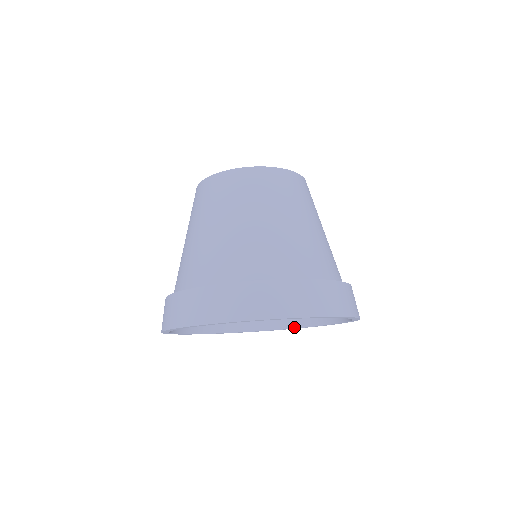
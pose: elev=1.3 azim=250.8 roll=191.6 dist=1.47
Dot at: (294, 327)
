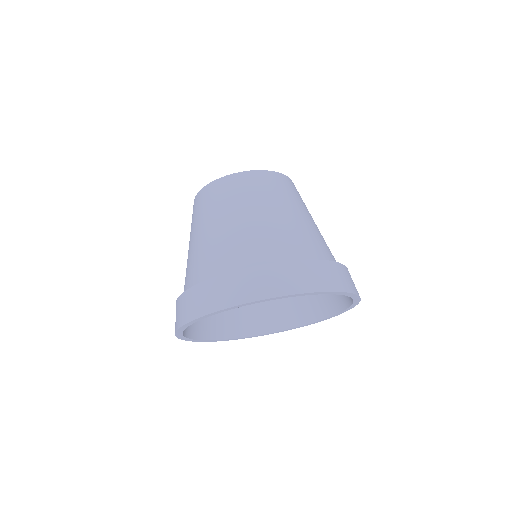
Dot at: (315, 320)
